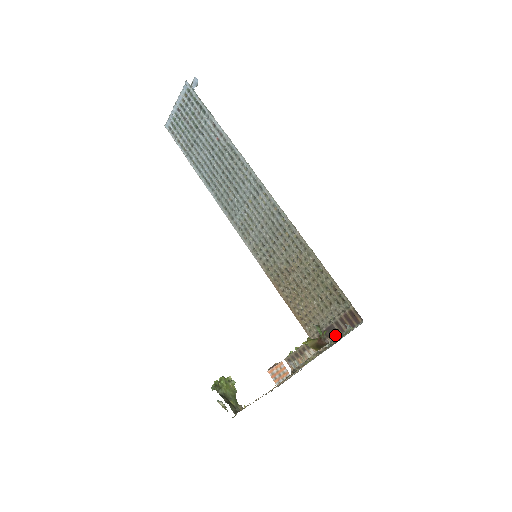
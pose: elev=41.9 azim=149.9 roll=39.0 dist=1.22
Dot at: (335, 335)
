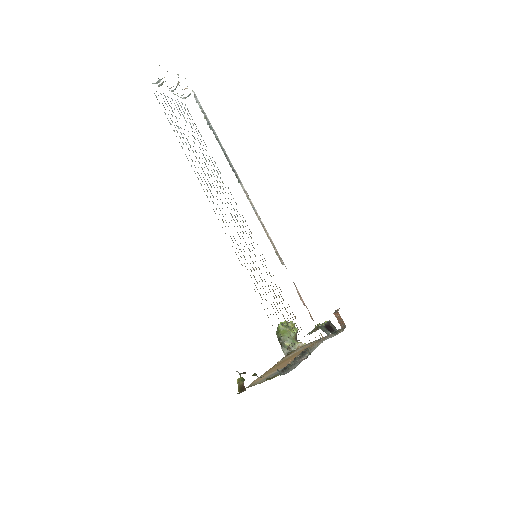
Dot at: occluded
